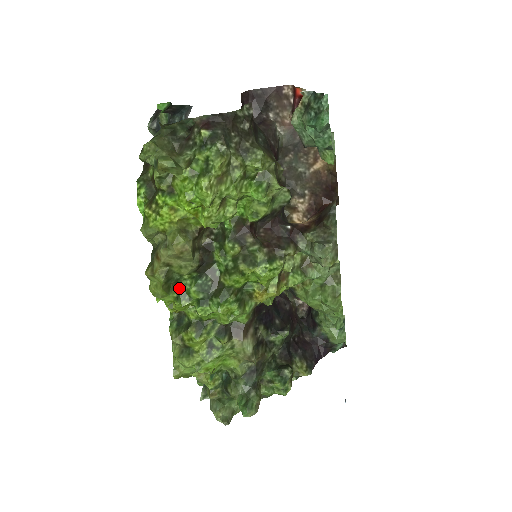
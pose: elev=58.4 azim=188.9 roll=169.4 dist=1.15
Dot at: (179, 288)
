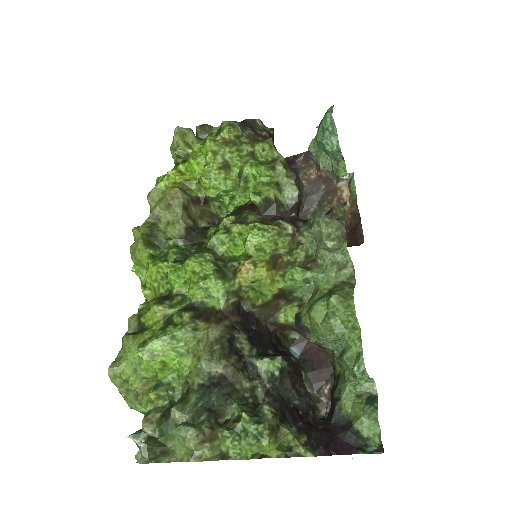
Dot at: (160, 252)
